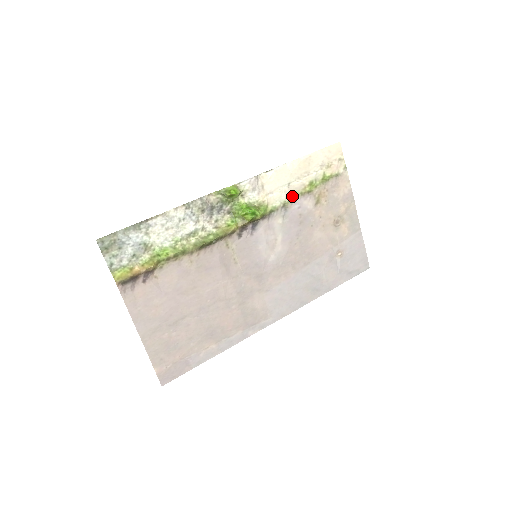
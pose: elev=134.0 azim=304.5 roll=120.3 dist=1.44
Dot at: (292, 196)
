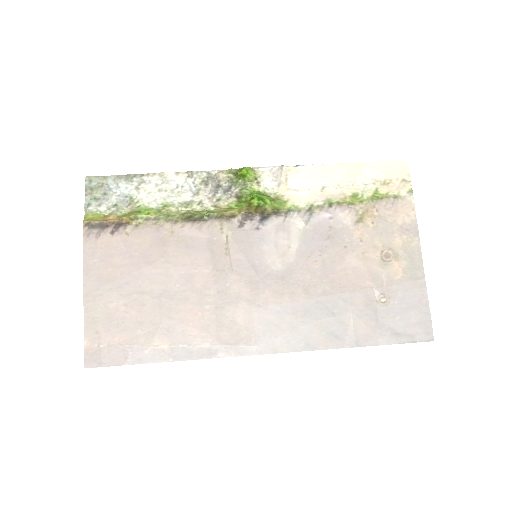
Dot at: (324, 202)
